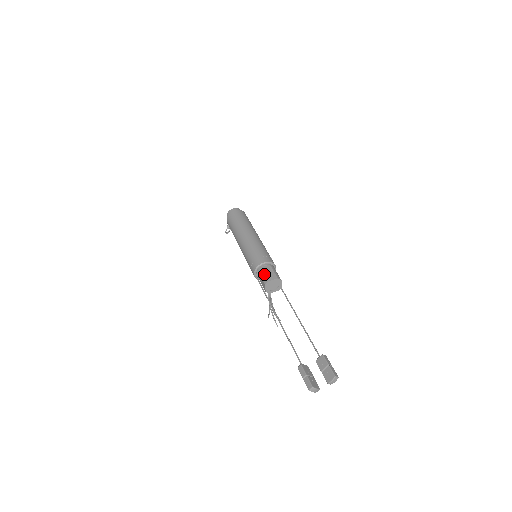
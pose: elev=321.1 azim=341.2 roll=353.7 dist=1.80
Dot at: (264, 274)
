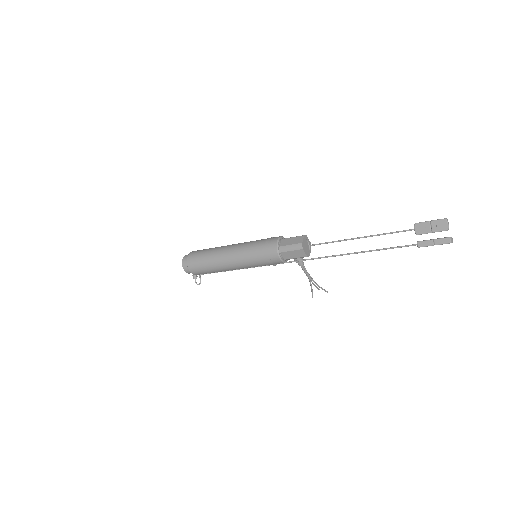
Dot at: (290, 245)
